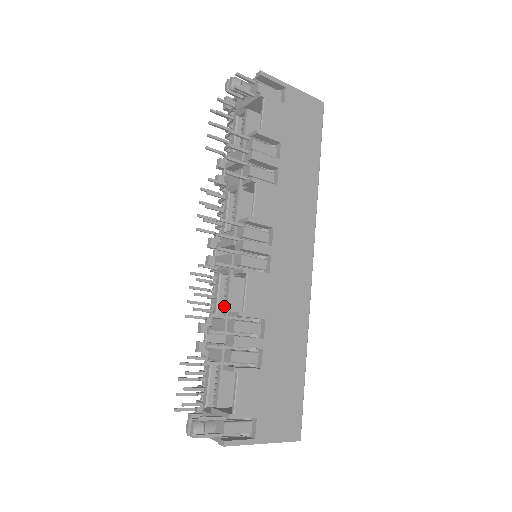
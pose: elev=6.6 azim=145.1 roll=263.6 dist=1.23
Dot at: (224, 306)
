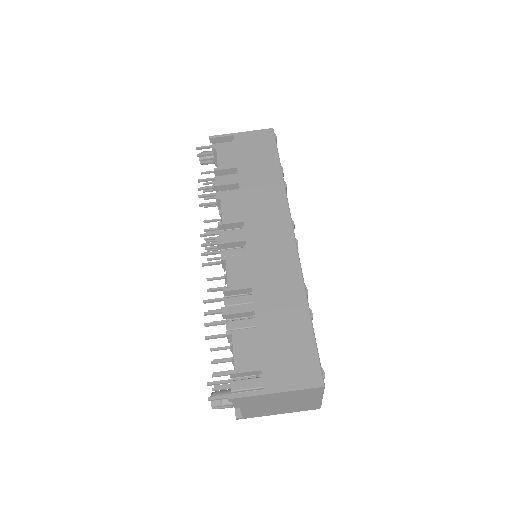
Dot at: occluded
